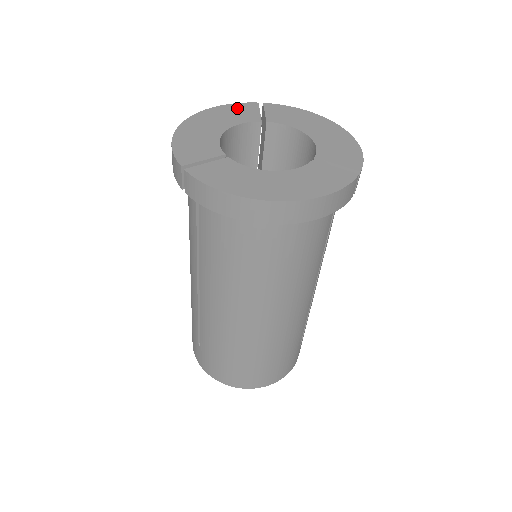
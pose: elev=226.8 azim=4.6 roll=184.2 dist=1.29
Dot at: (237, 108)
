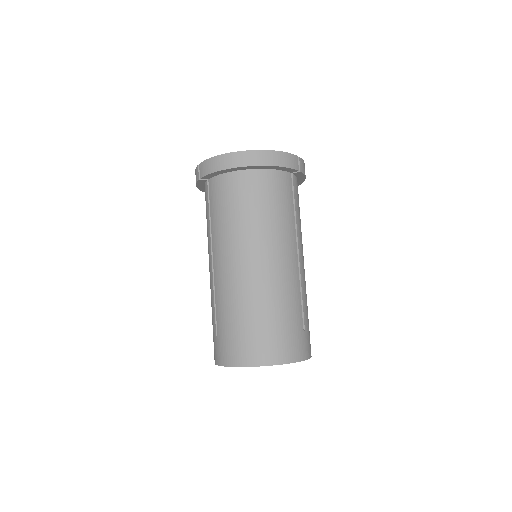
Dot at: occluded
